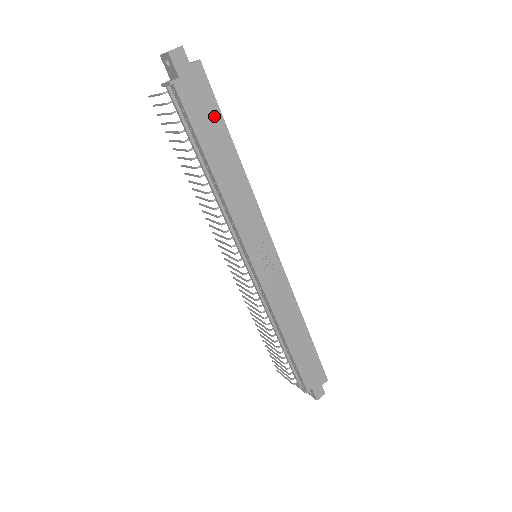
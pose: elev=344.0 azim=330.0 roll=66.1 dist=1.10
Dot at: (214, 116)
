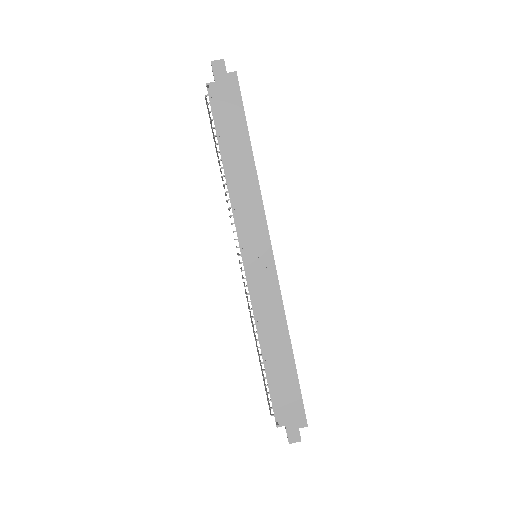
Dot at: (238, 117)
